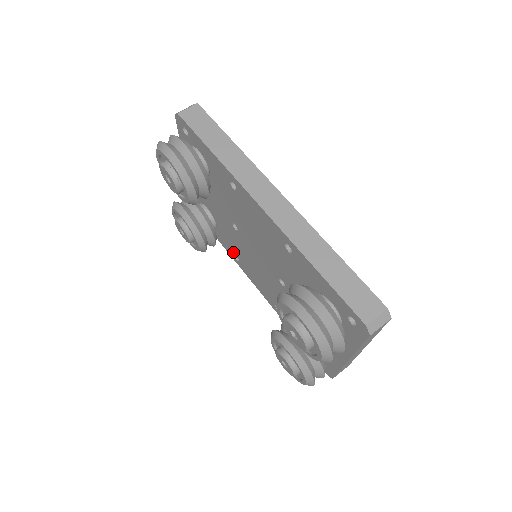
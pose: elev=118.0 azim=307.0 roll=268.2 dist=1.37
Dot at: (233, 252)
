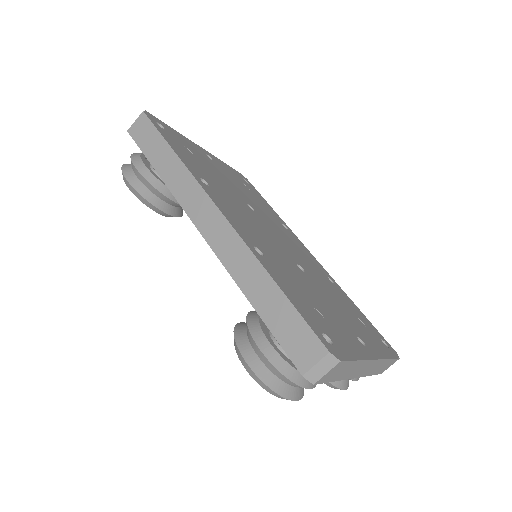
Dot at: occluded
